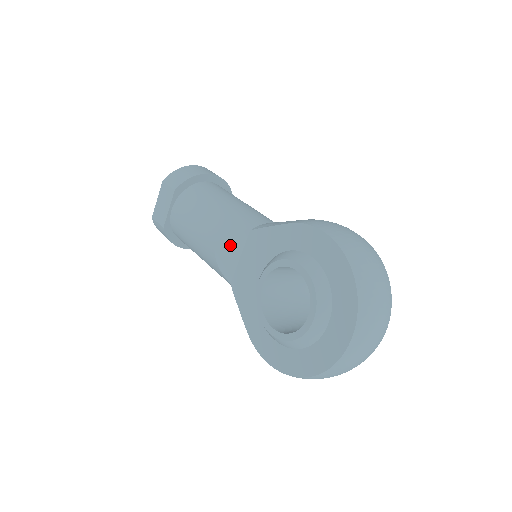
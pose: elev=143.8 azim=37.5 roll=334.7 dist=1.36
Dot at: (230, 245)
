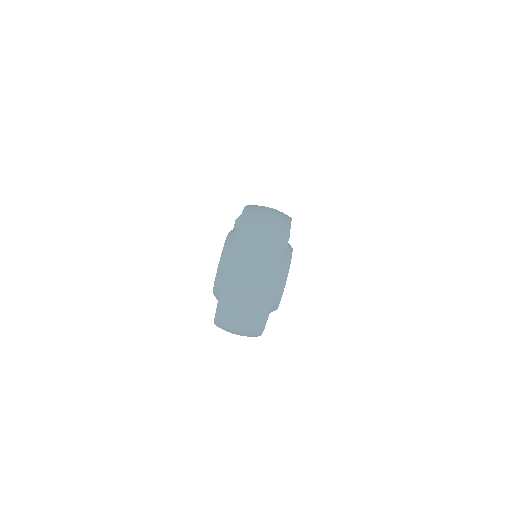
Dot at: occluded
